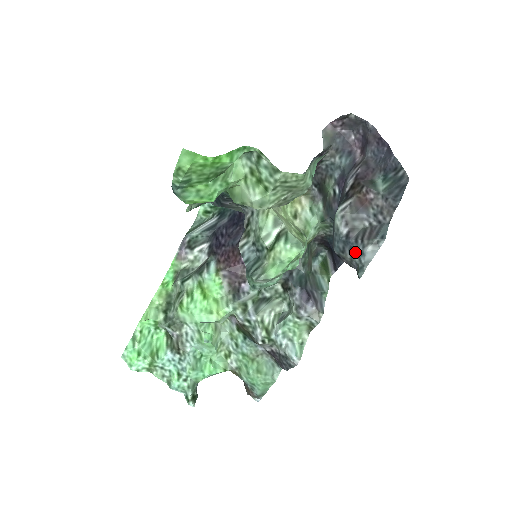
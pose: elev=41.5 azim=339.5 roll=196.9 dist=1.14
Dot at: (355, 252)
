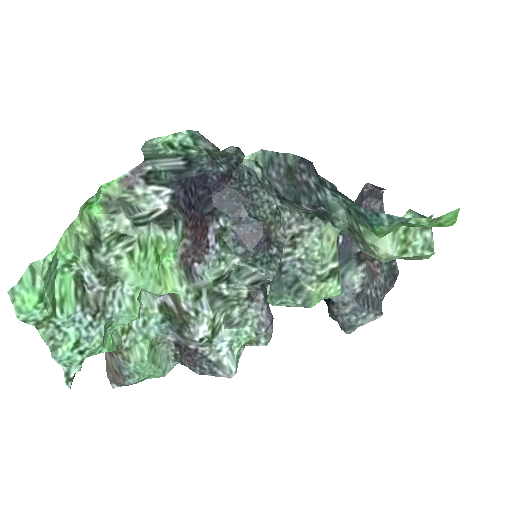
Dot at: (359, 312)
